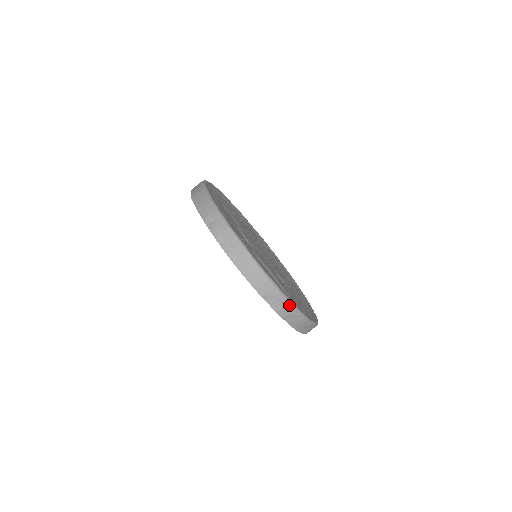
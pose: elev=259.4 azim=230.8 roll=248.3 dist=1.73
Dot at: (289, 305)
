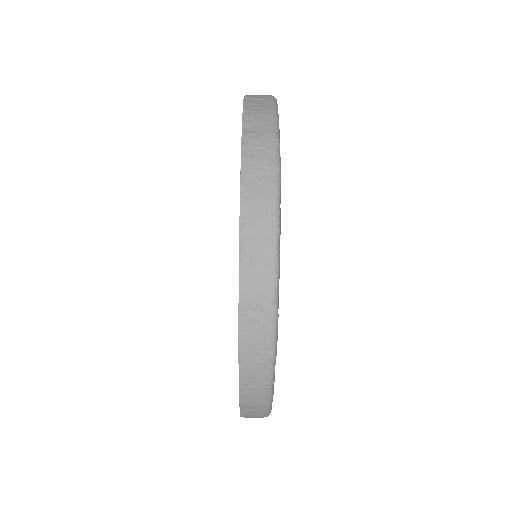
Dot at: (264, 416)
